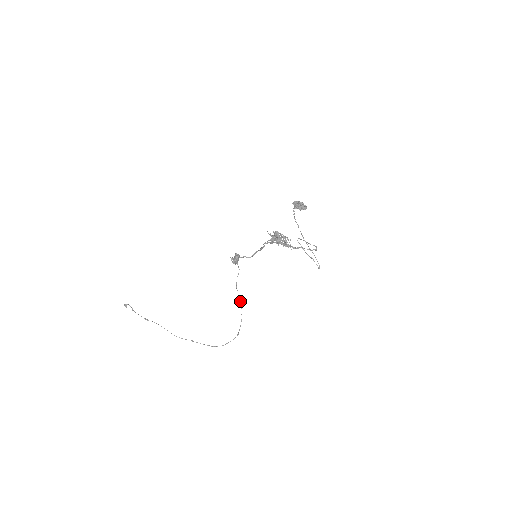
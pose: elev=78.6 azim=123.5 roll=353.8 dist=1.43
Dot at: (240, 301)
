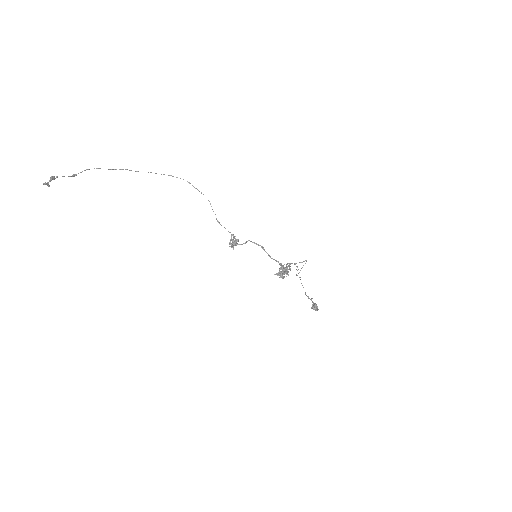
Dot at: occluded
